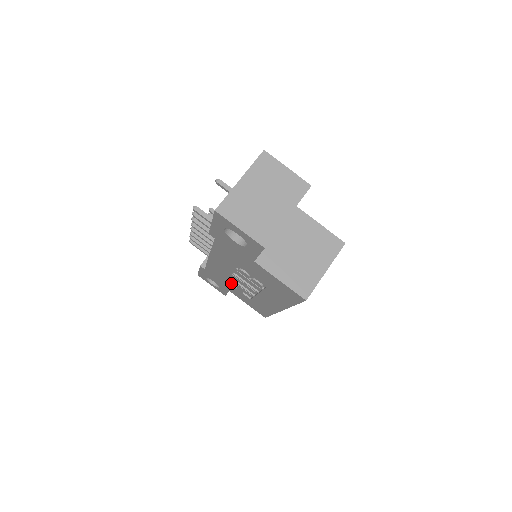
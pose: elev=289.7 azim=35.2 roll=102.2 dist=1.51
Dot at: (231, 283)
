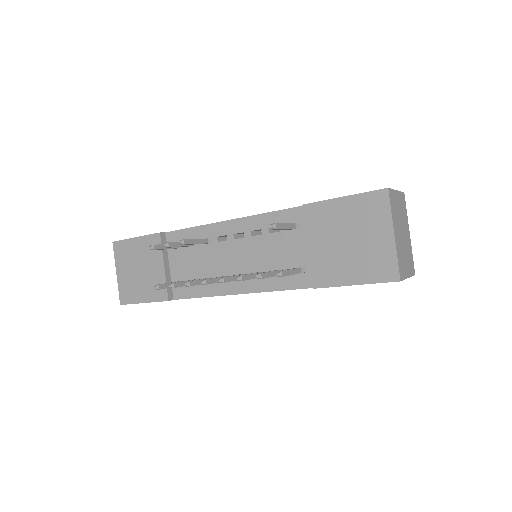
Dot at: occluded
